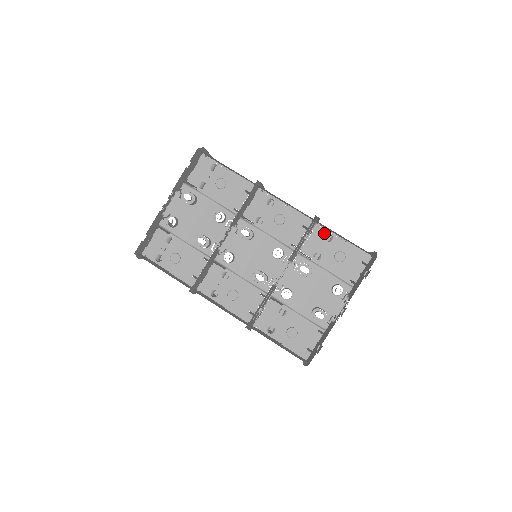
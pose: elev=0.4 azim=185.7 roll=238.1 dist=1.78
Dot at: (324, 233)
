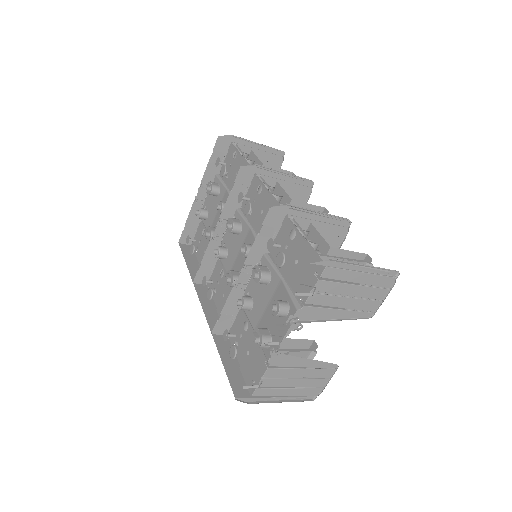
Dot at: (290, 228)
